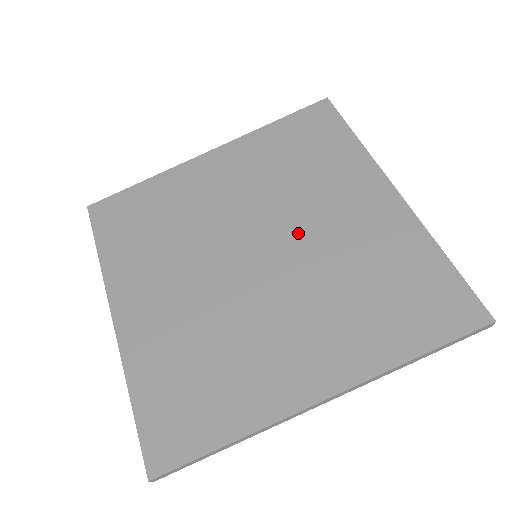
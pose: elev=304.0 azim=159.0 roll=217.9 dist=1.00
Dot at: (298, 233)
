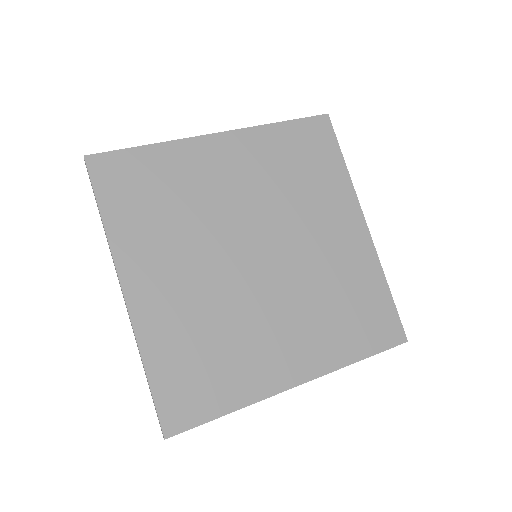
Dot at: (293, 245)
